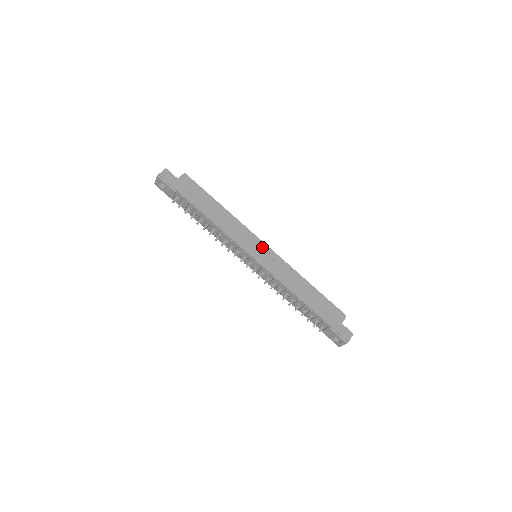
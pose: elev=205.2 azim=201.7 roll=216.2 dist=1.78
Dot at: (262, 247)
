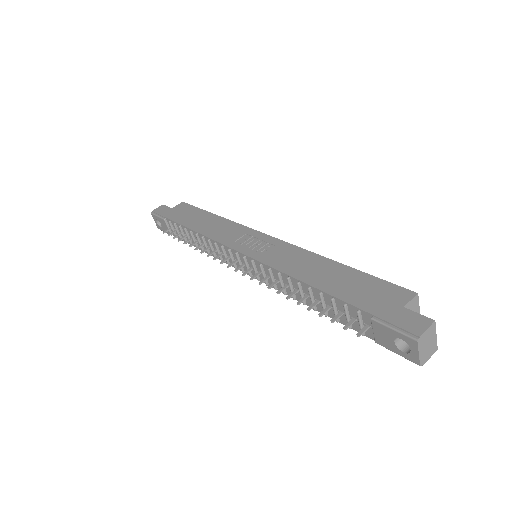
Dot at: (259, 238)
